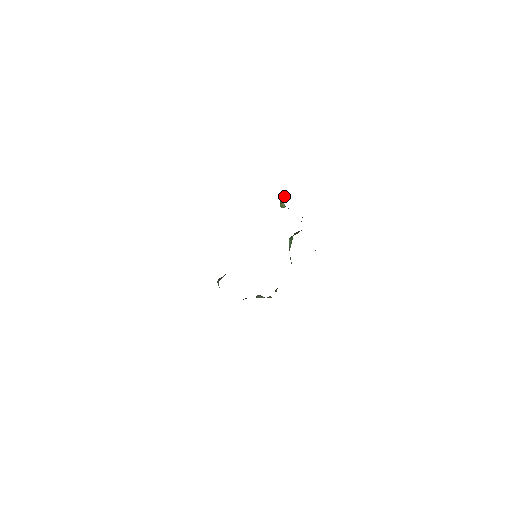
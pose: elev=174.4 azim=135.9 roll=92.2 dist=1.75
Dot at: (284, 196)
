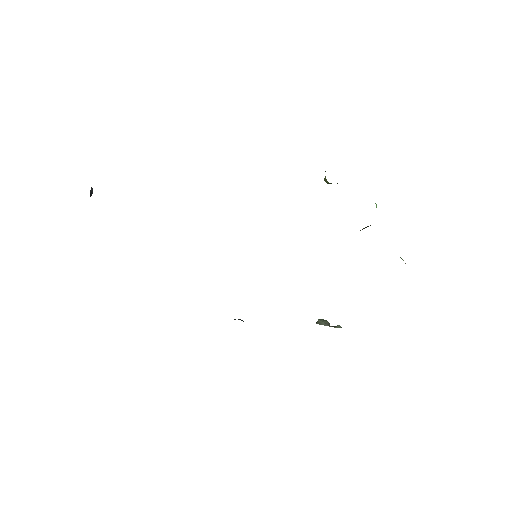
Dot at: occluded
